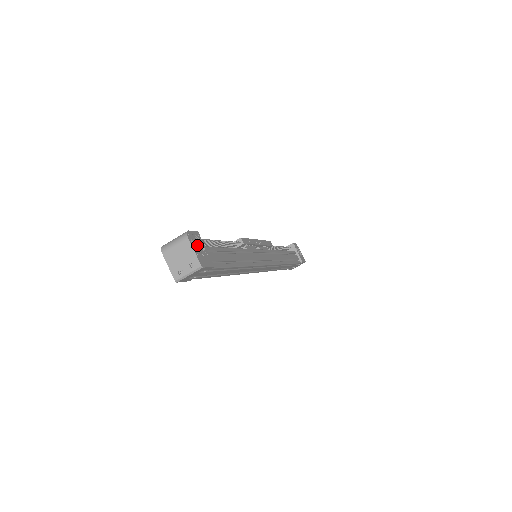
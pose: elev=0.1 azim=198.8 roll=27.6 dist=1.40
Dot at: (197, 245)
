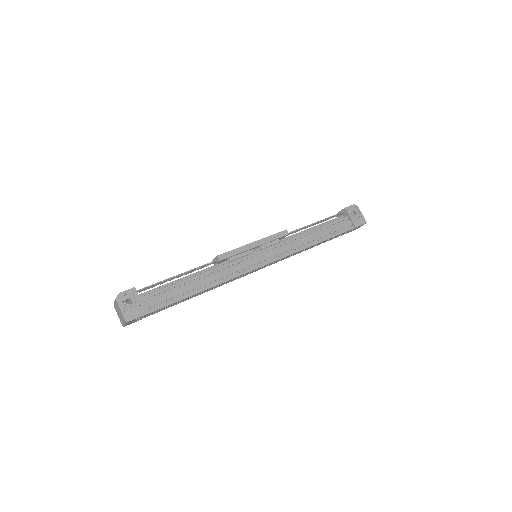
Dot at: (131, 300)
